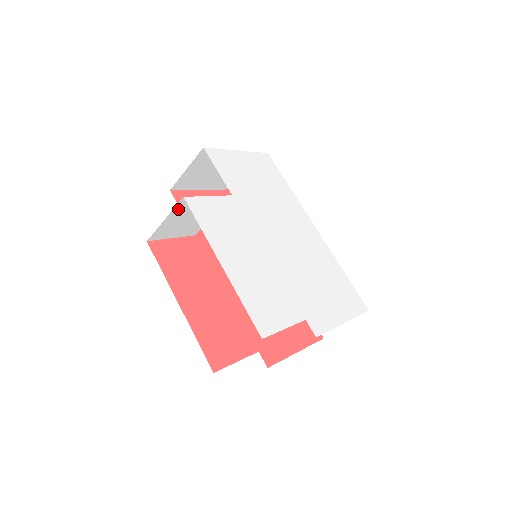
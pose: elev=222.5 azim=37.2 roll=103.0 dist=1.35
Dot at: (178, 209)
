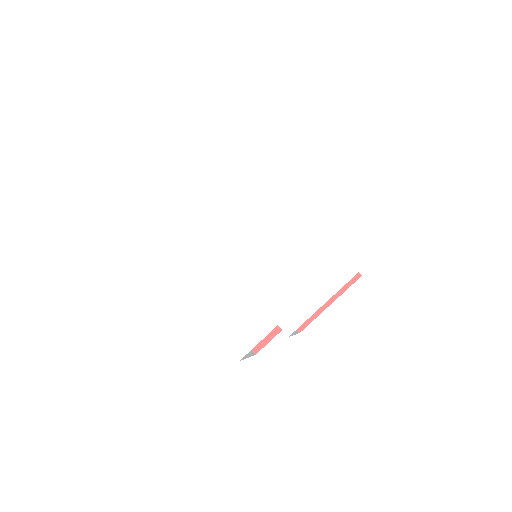
Dot at: occluded
